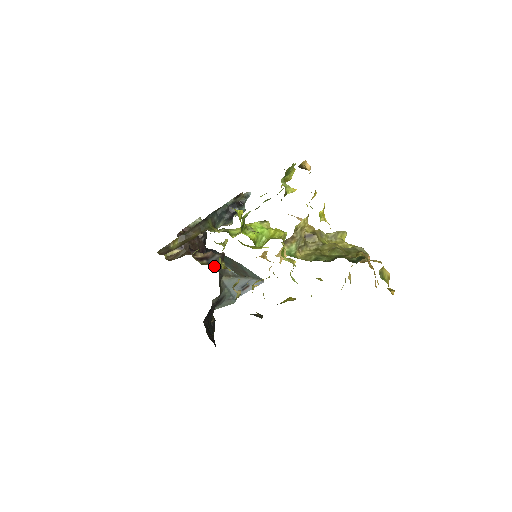
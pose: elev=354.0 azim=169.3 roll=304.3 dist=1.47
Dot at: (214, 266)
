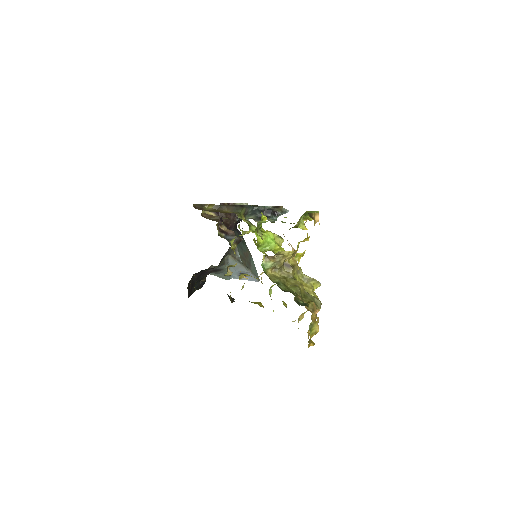
Dot at: (230, 243)
